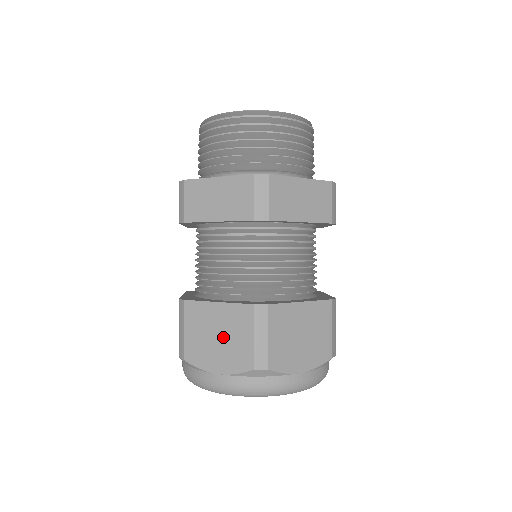
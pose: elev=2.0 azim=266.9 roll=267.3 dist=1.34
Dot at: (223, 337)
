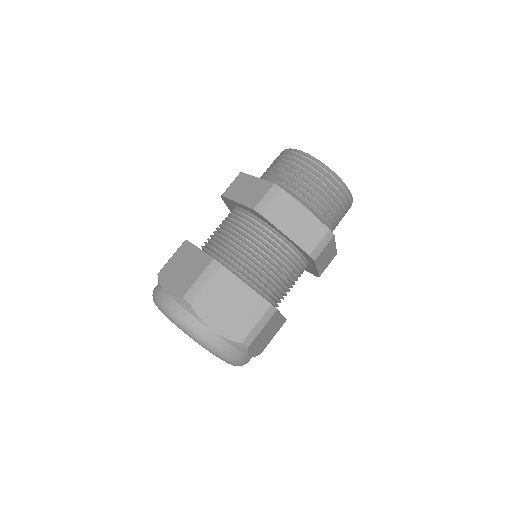
Dot at: (234, 309)
